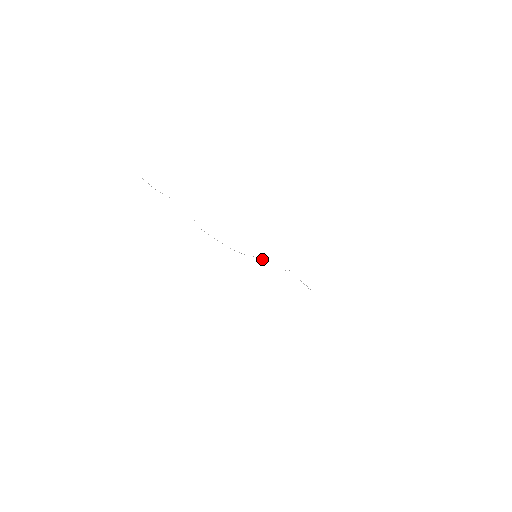
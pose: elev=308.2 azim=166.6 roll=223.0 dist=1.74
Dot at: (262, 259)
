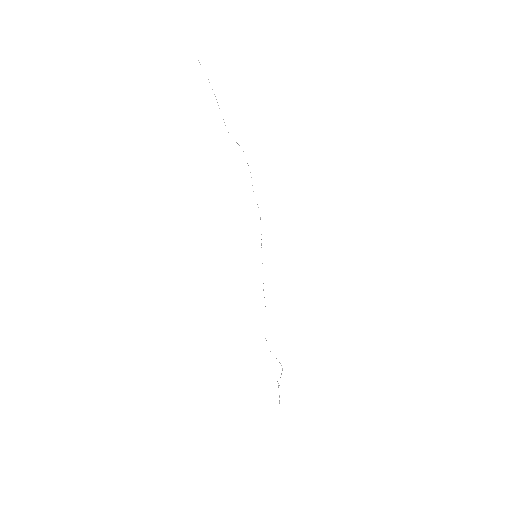
Dot at: occluded
